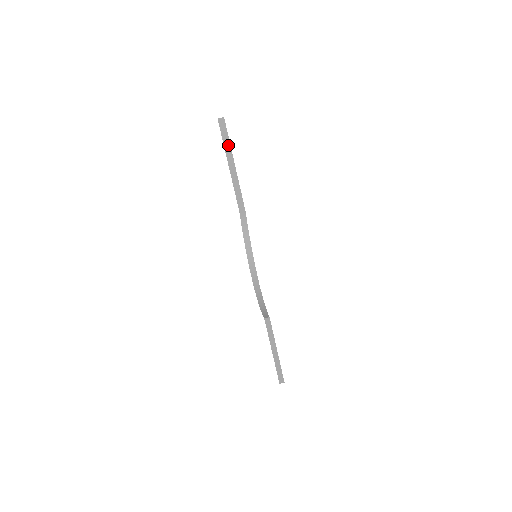
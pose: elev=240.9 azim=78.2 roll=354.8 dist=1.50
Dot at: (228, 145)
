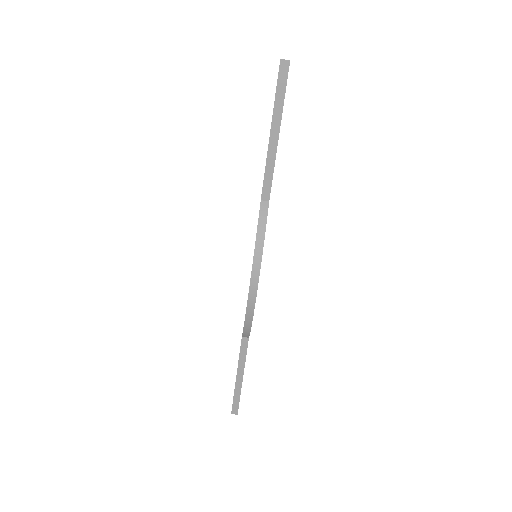
Dot at: (280, 102)
